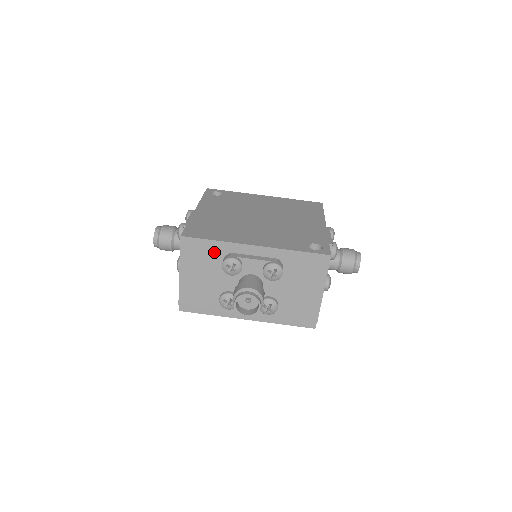
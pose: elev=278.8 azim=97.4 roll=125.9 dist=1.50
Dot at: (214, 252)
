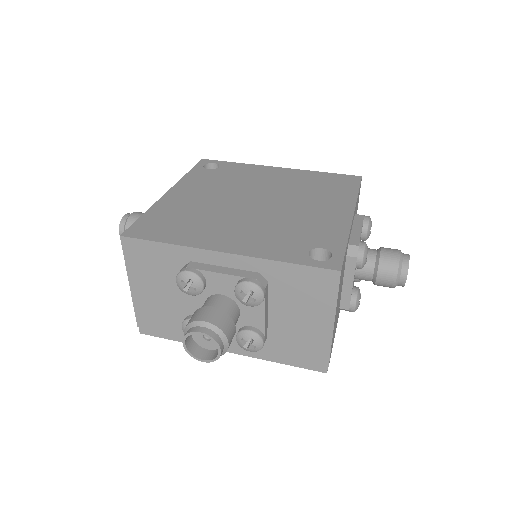
Dot at: (168, 259)
